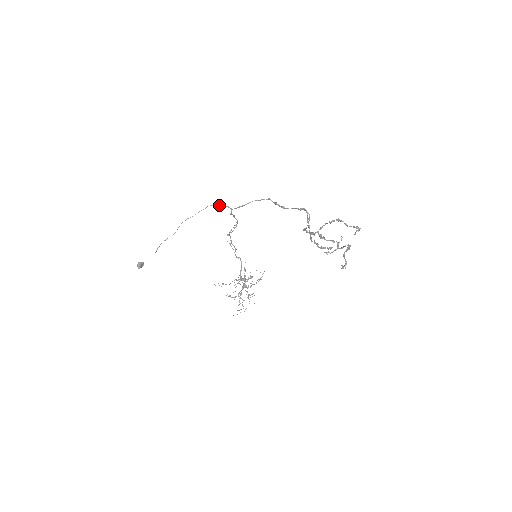
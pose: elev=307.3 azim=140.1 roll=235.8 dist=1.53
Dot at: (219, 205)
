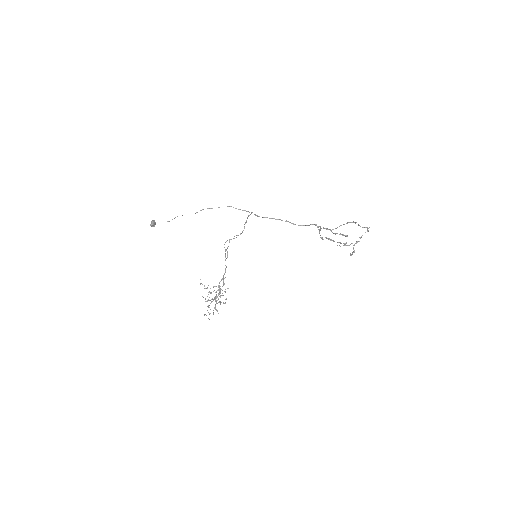
Dot at: (238, 209)
